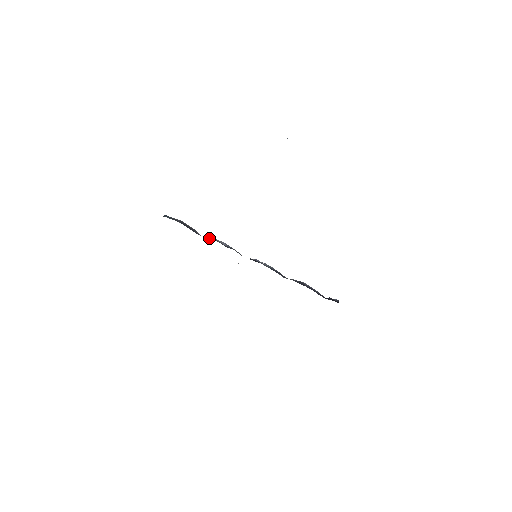
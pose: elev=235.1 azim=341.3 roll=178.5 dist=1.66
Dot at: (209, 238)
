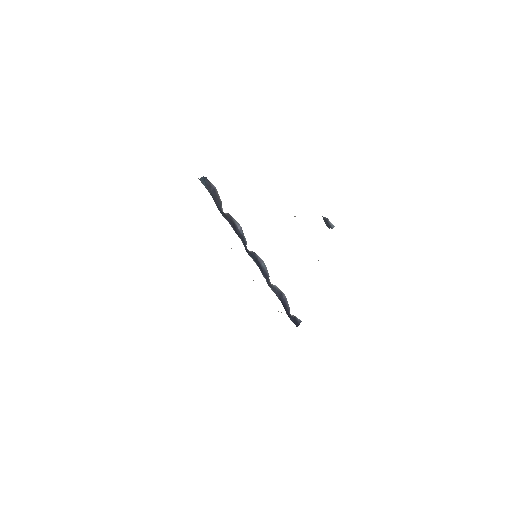
Dot at: (227, 218)
